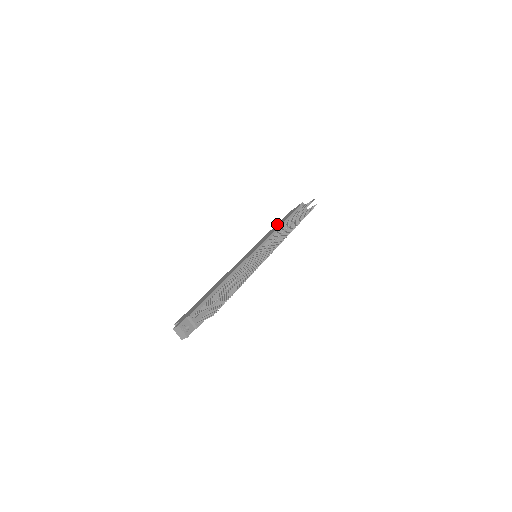
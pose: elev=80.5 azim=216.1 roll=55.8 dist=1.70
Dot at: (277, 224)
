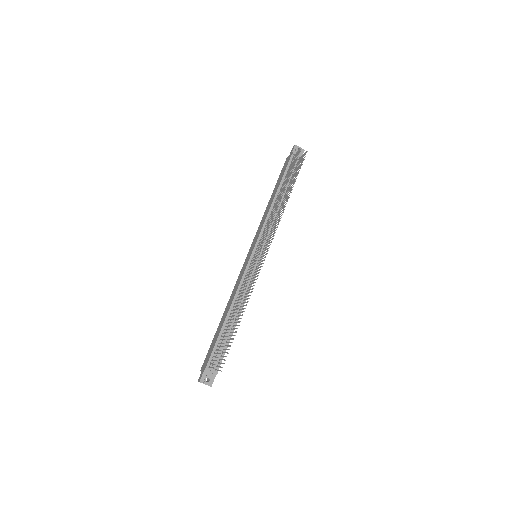
Dot at: (273, 191)
